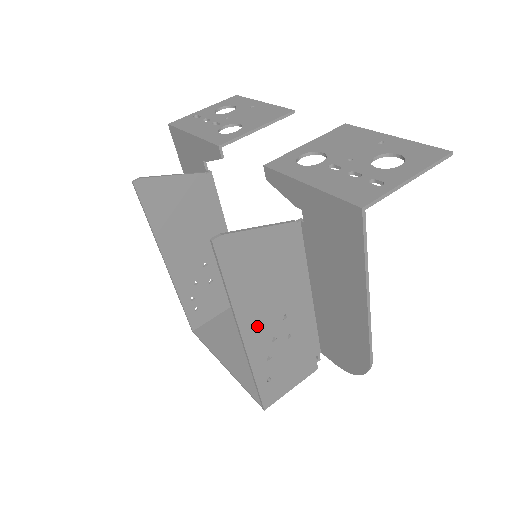
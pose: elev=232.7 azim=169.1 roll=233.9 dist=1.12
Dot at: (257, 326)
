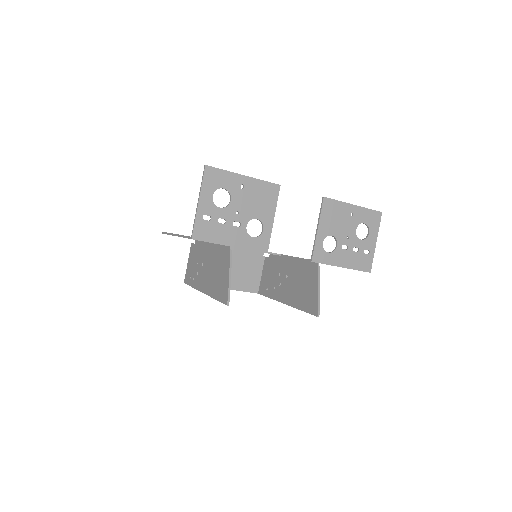
Dot at: (288, 295)
